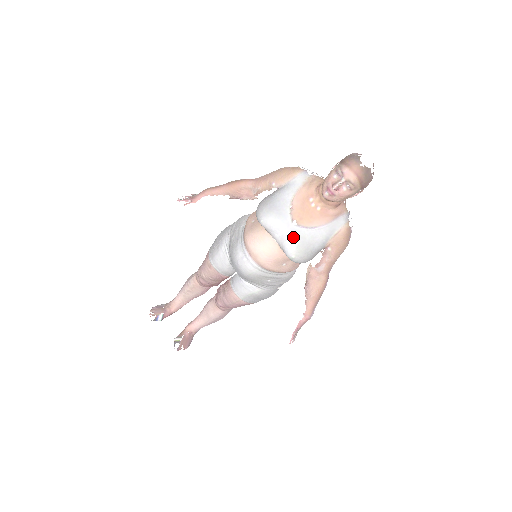
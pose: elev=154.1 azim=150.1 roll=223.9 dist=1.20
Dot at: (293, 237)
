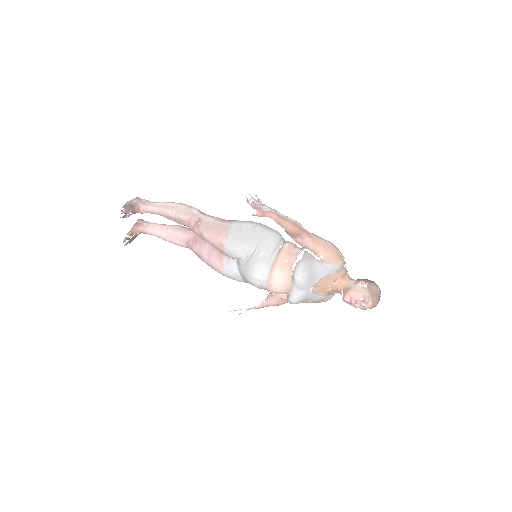
Dot at: (304, 296)
